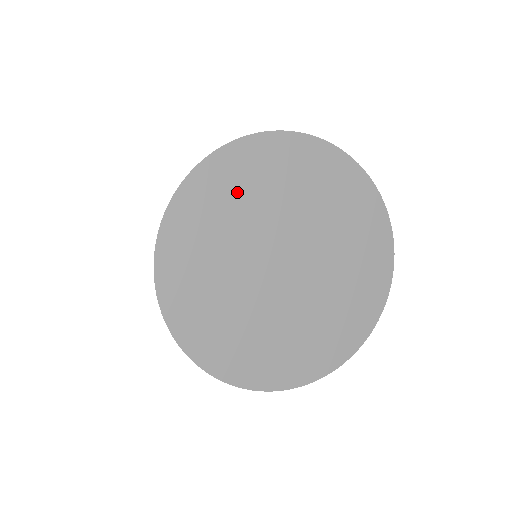
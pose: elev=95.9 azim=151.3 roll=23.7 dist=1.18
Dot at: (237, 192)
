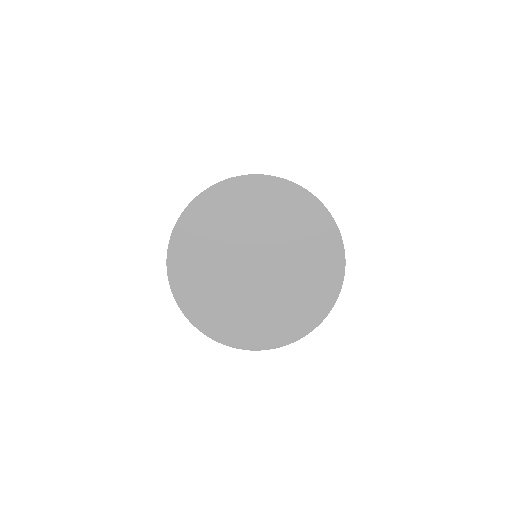
Dot at: (229, 211)
